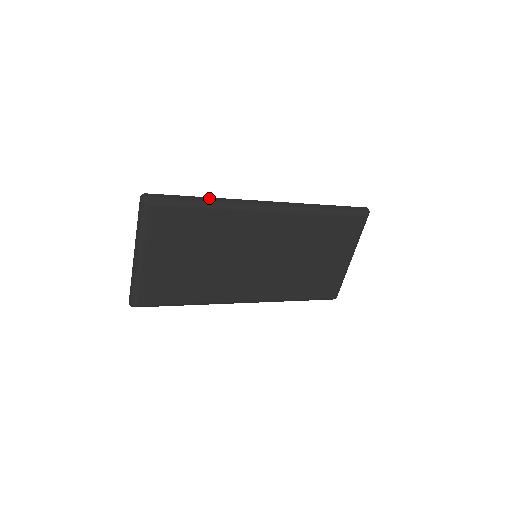
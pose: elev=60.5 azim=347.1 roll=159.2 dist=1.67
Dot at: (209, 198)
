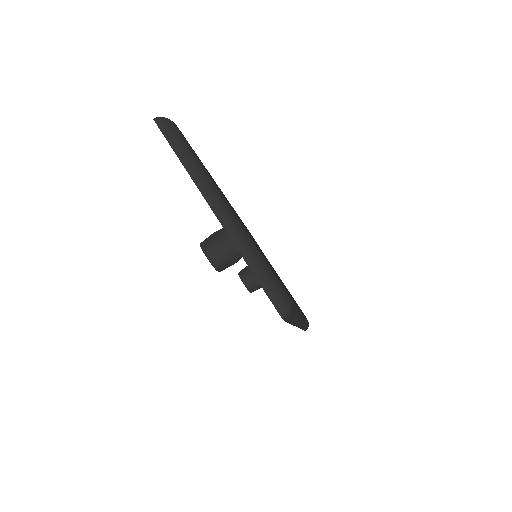
Dot at: occluded
